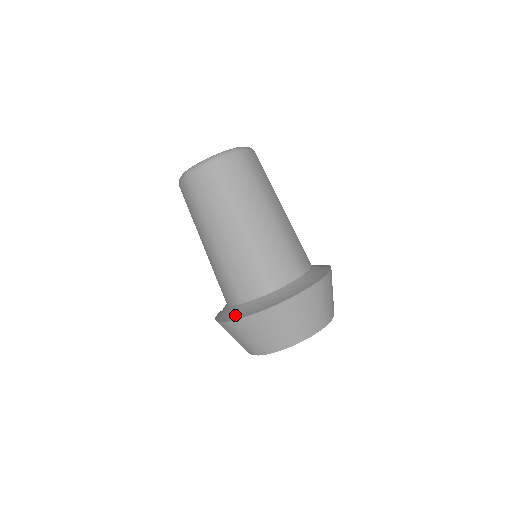
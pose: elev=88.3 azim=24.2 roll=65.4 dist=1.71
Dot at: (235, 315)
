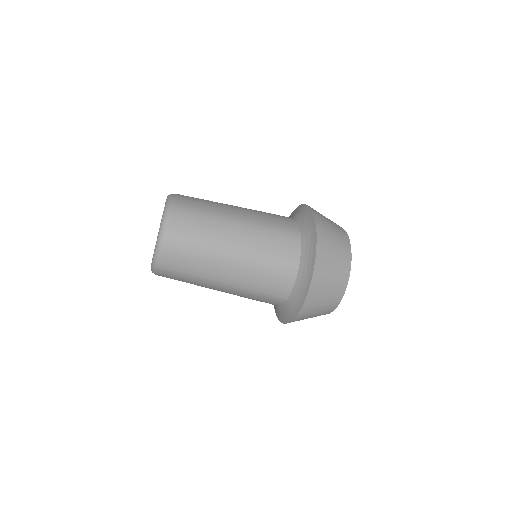
Dot at: (279, 316)
